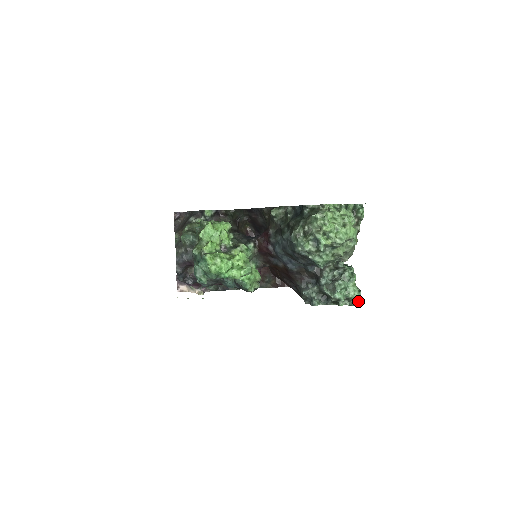
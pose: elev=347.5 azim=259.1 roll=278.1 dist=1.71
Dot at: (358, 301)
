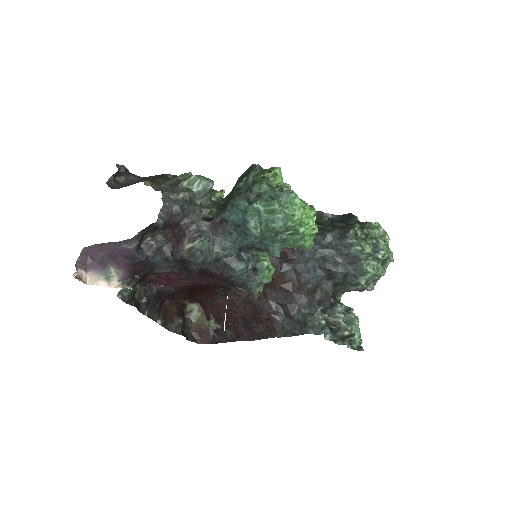
Dot at: (359, 346)
